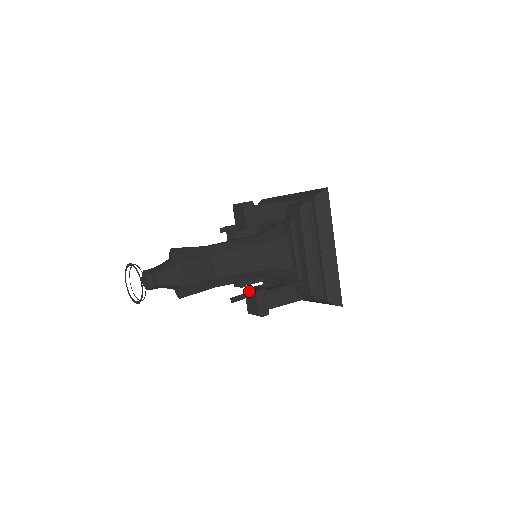
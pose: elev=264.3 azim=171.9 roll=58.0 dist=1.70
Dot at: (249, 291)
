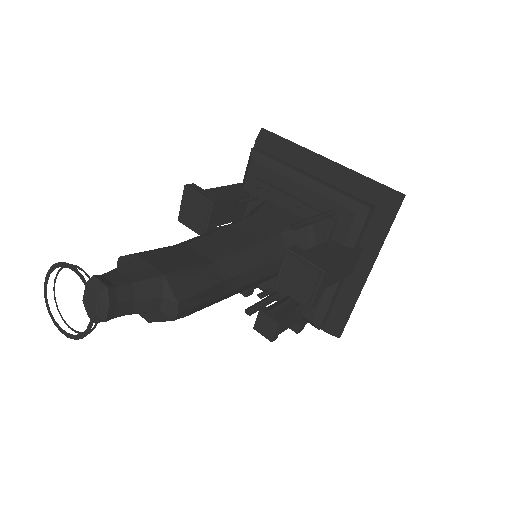
Dot at: (279, 272)
